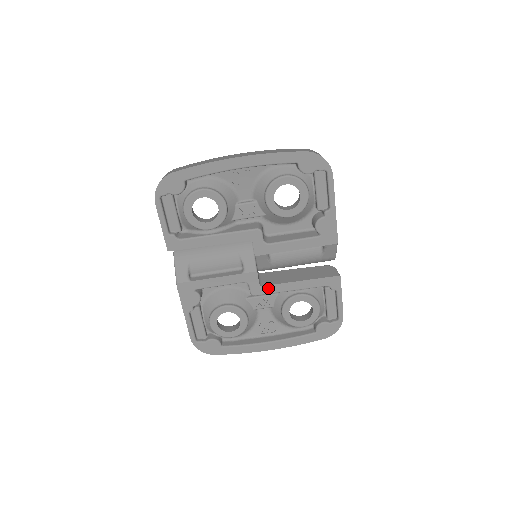
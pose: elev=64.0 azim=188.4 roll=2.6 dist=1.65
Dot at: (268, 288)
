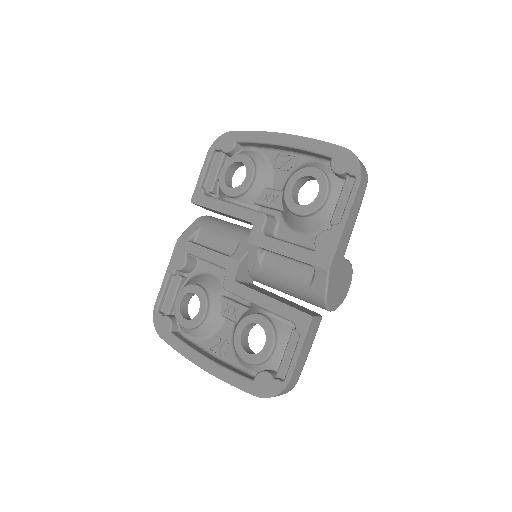
Dot at: (239, 287)
